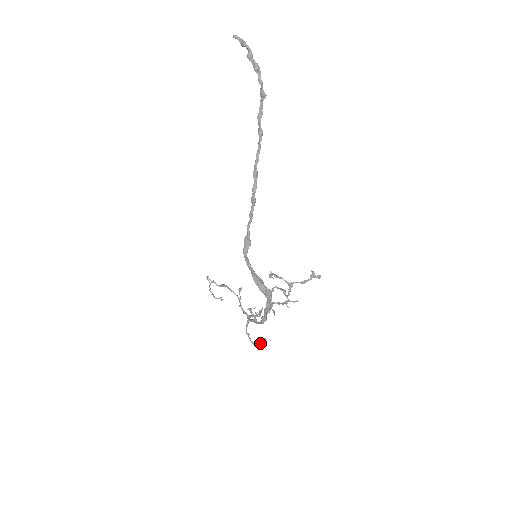
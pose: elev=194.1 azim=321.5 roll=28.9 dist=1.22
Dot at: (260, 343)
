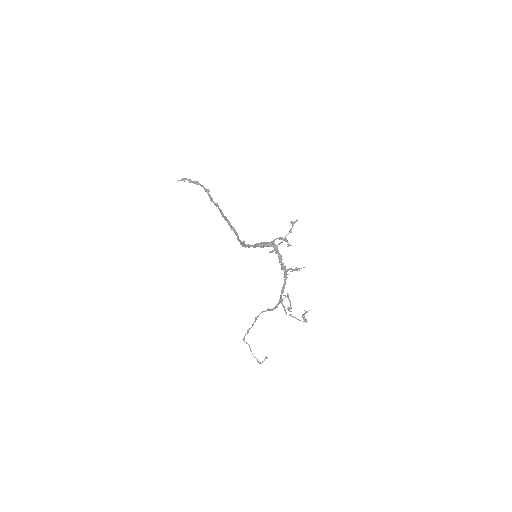
Dot at: (305, 321)
